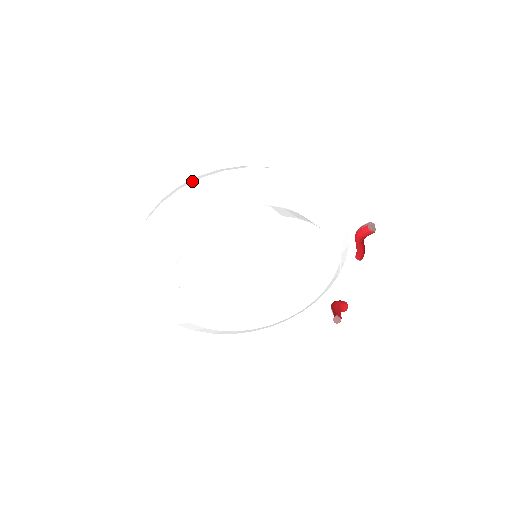
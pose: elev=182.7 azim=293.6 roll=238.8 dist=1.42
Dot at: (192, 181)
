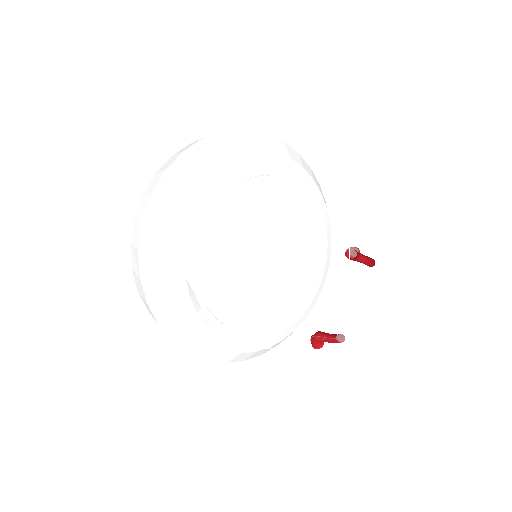
Dot at: occluded
